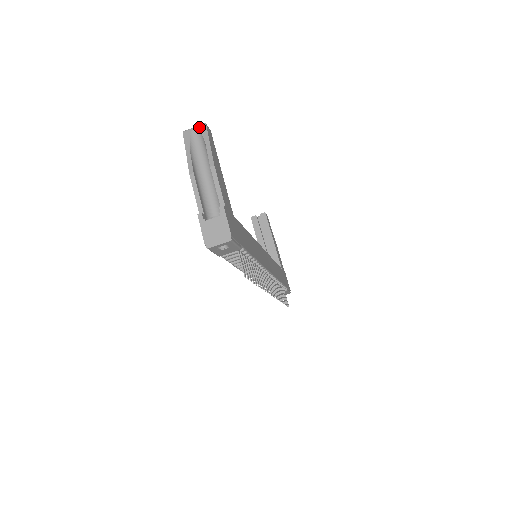
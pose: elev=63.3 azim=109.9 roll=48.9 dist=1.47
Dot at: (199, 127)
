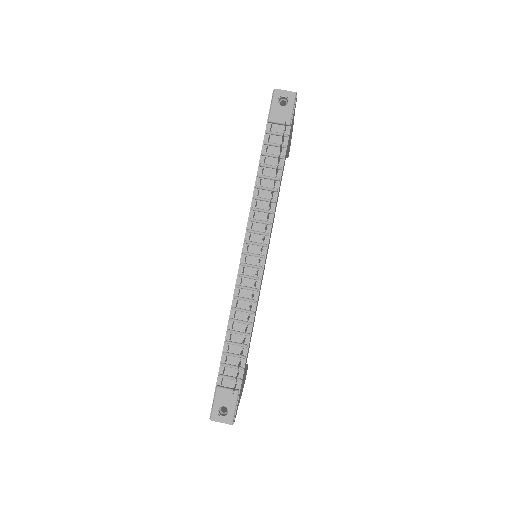
Dot at: occluded
